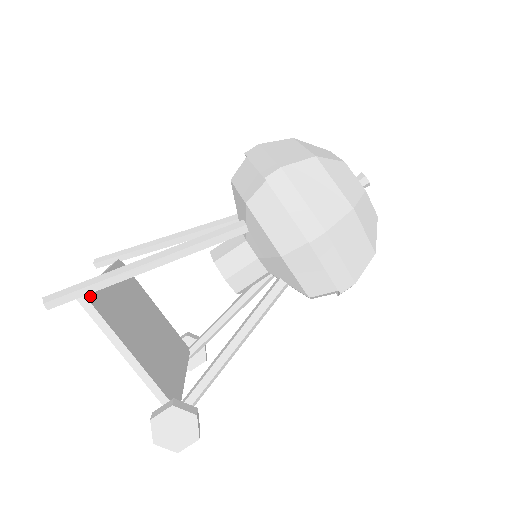
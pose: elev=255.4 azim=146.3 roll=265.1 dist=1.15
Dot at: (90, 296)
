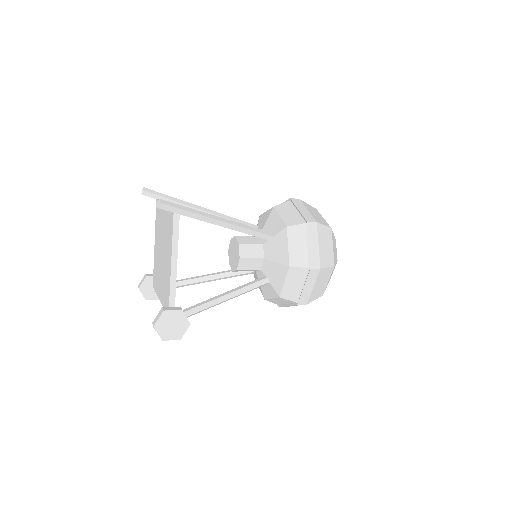
Dot at: occluded
